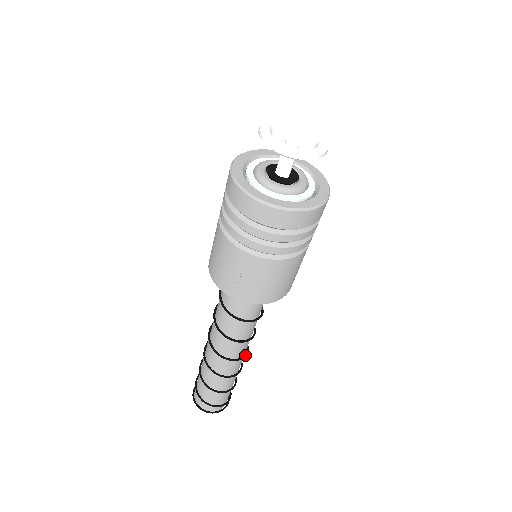
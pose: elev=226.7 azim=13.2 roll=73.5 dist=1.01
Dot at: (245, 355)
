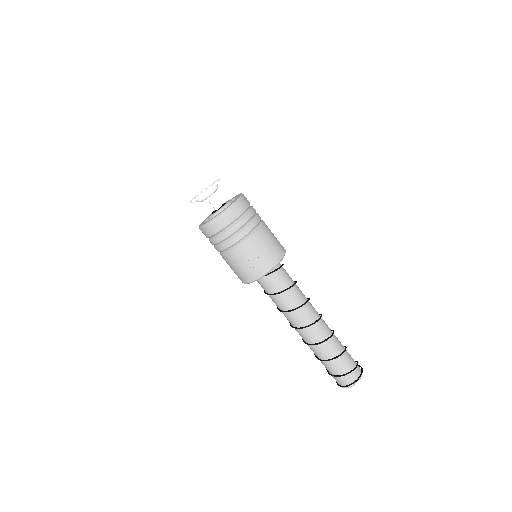
Dot at: (321, 315)
